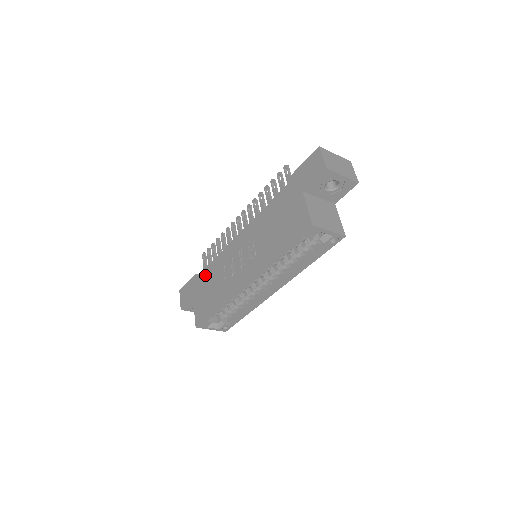
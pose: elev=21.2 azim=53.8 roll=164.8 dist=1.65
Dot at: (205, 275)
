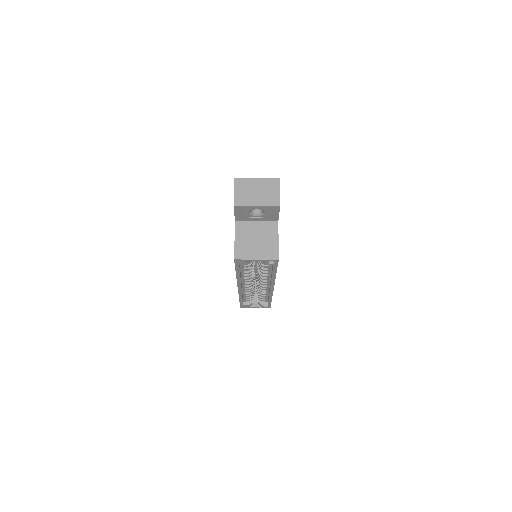
Dot at: occluded
